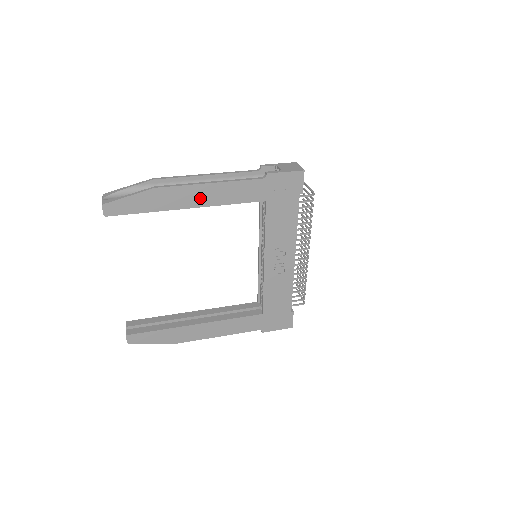
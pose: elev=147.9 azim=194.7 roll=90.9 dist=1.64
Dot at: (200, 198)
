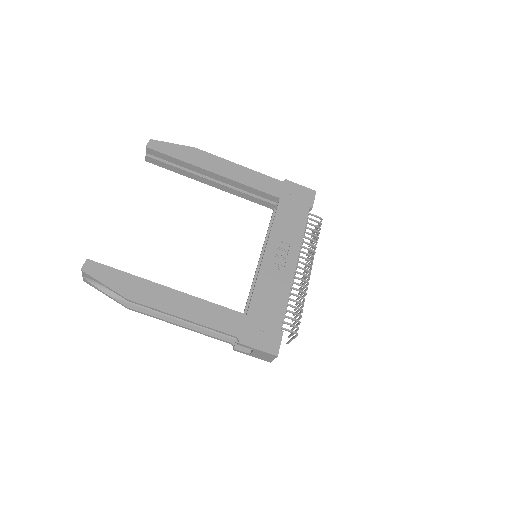
Dot at: (227, 171)
